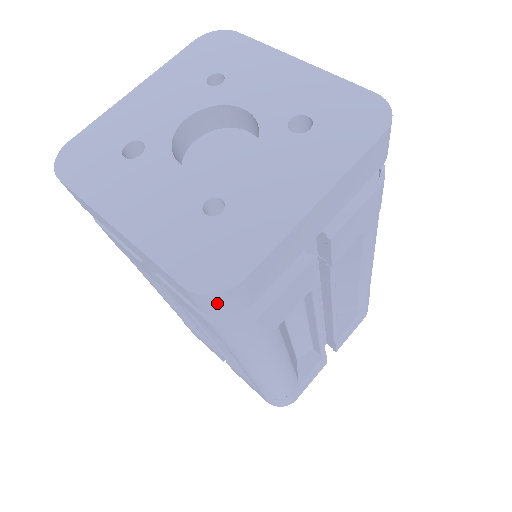
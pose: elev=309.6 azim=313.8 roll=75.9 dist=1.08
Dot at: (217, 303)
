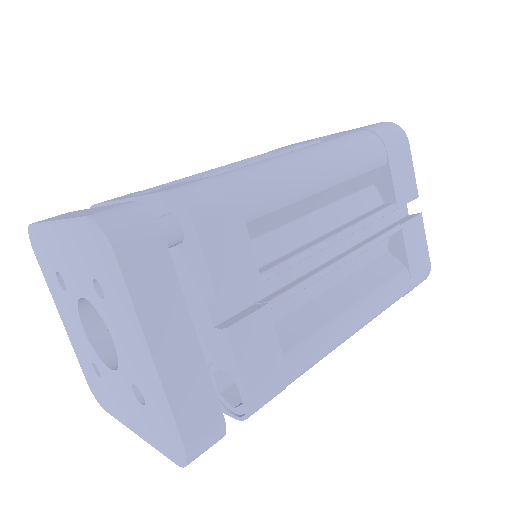
Dot at: occluded
